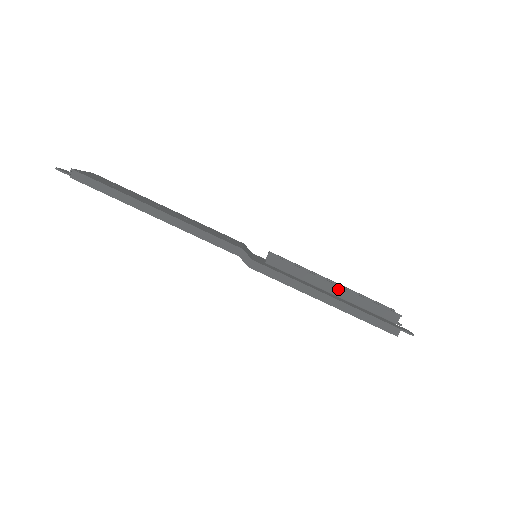
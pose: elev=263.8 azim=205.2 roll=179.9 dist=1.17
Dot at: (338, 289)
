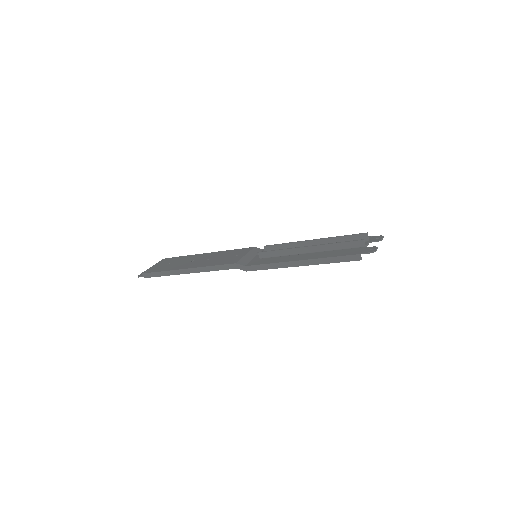
Dot at: (311, 248)
